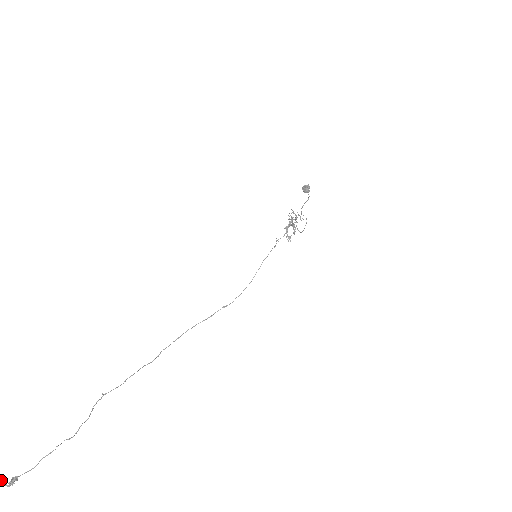
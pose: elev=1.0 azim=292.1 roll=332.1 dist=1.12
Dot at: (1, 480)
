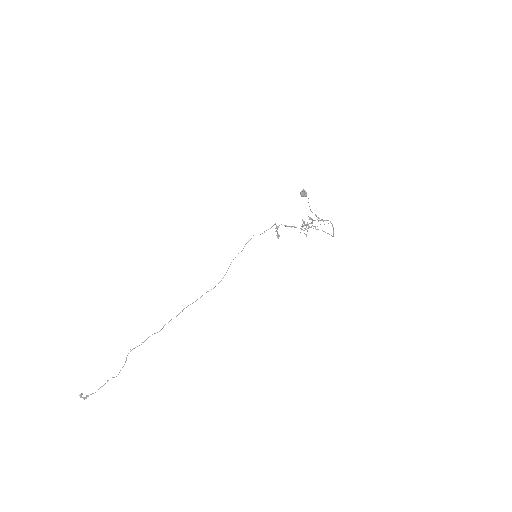
Dot at: occluded
